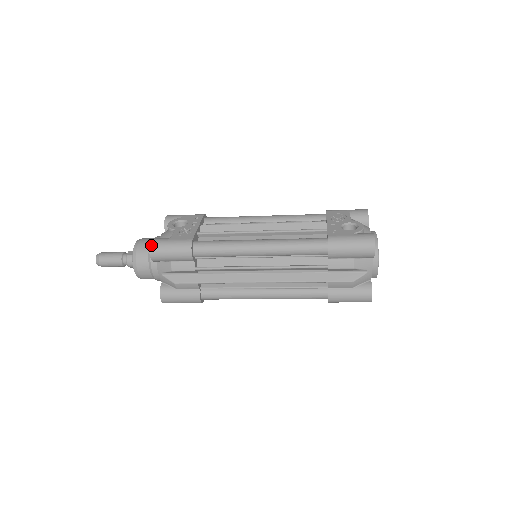
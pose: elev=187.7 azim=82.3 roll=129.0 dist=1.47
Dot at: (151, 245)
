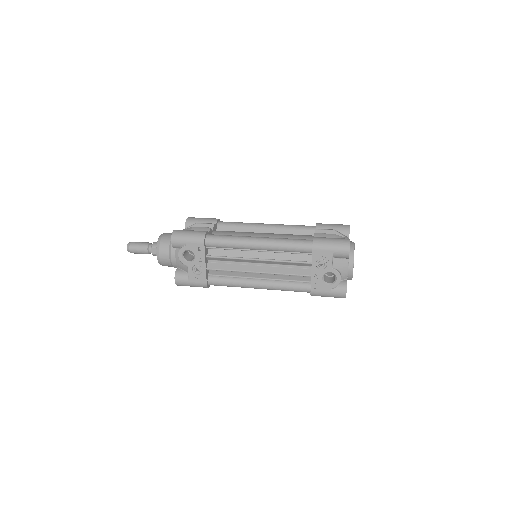
Dot at: (177, 285)
